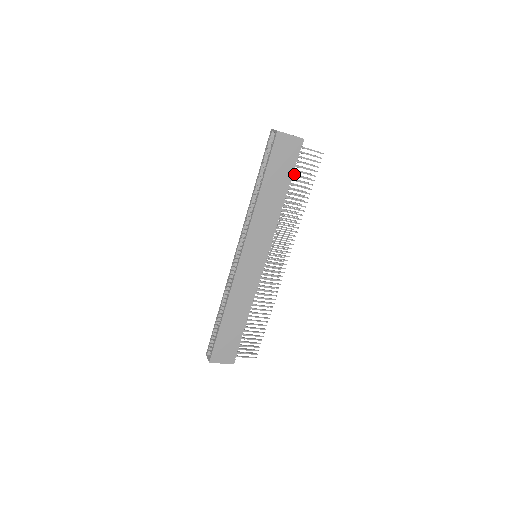
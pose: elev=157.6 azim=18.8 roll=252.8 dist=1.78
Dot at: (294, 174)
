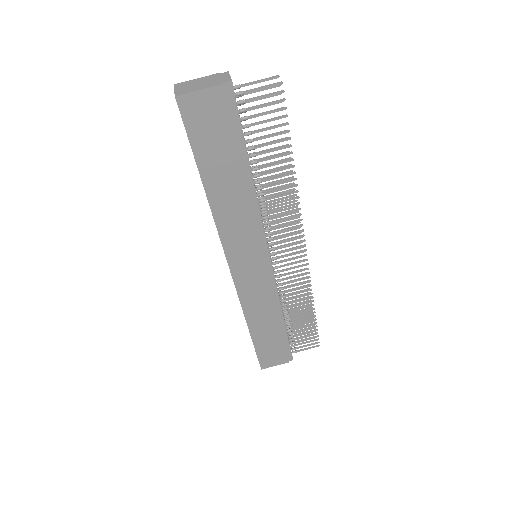
Dot at: (248, 139)
